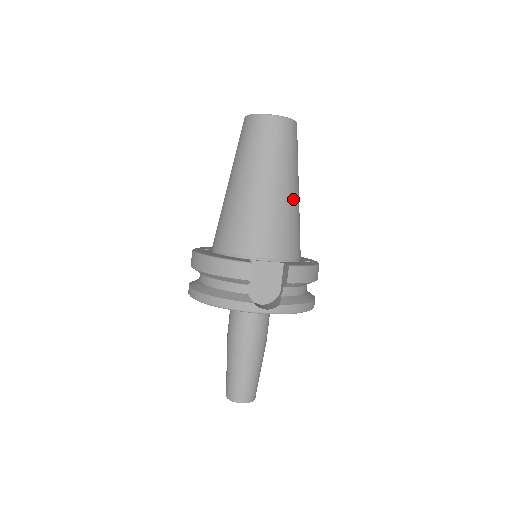
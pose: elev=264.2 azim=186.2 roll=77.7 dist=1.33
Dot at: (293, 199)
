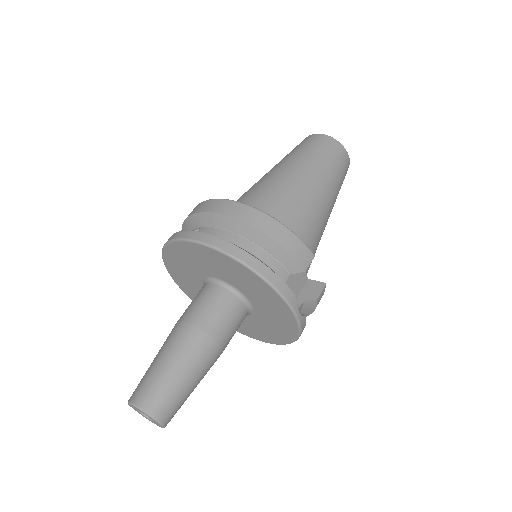
Dot at: occluded
